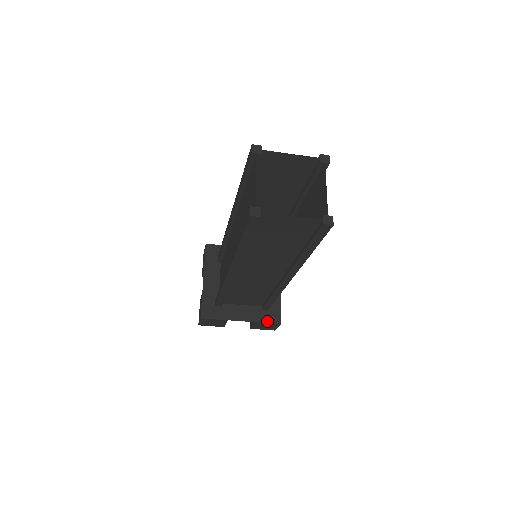
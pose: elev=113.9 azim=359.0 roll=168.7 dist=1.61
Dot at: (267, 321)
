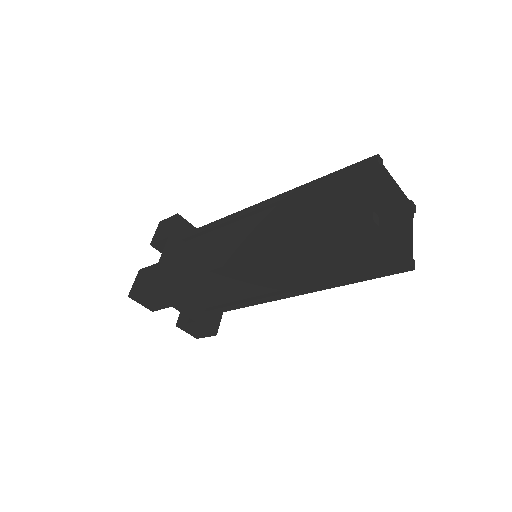
Dot at: (206, 326)
